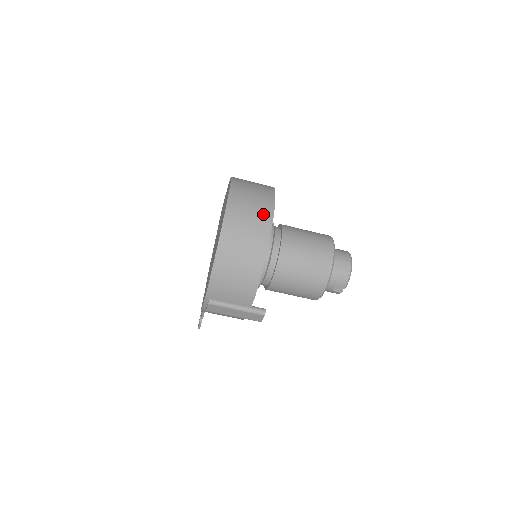
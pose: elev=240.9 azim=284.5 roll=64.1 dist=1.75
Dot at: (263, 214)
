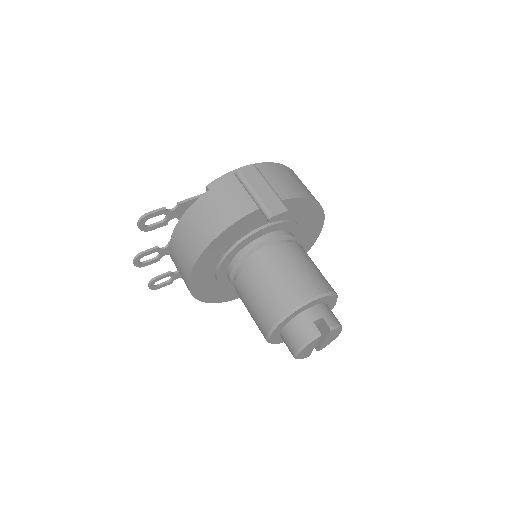
Dot at: occluded
